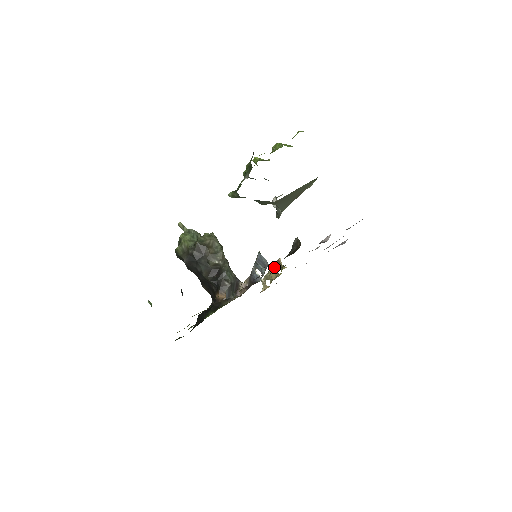
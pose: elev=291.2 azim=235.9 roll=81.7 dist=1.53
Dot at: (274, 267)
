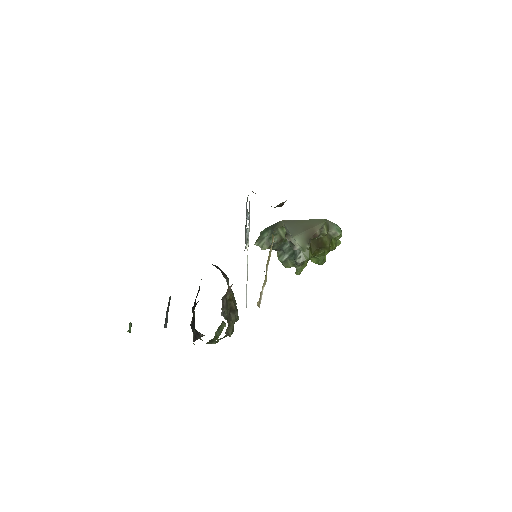
Dot at: occluded
